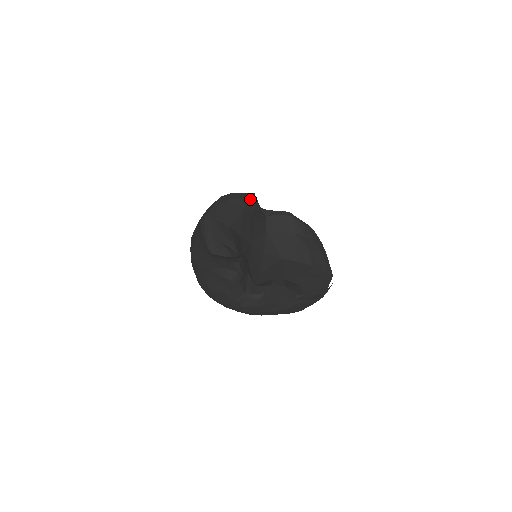
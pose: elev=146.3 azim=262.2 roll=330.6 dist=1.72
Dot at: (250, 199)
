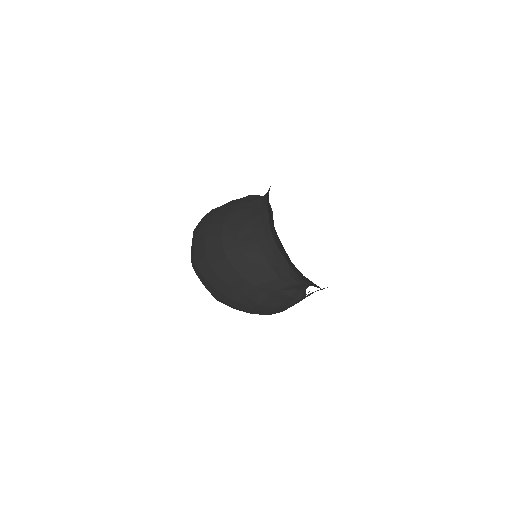
Dot at: occluded
